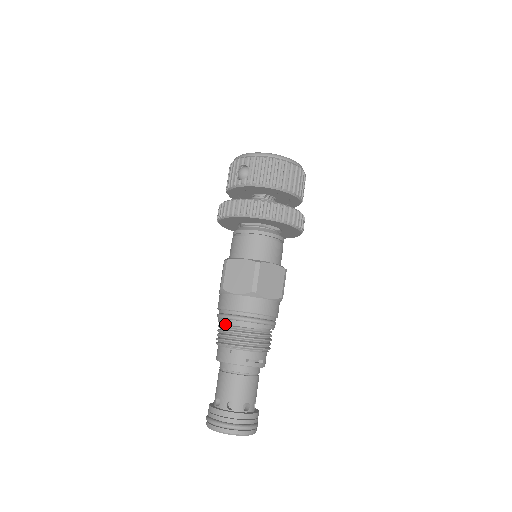
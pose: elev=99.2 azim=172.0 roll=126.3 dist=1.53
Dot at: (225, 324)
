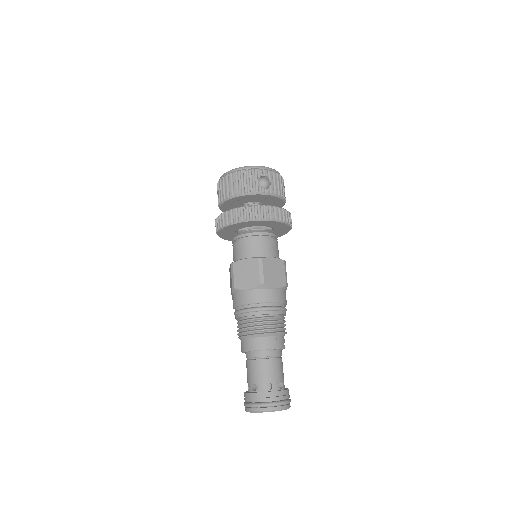
Dot at: (265, 316)
